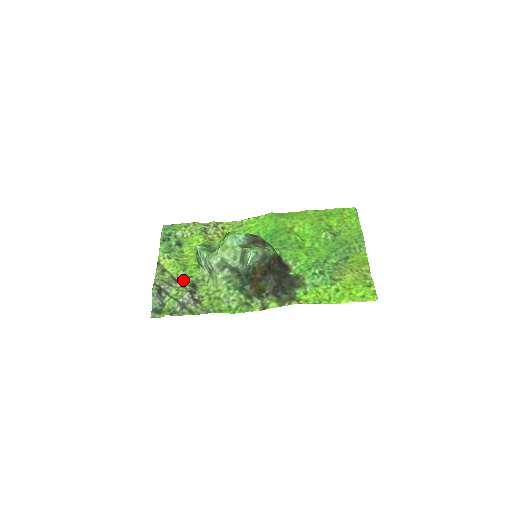
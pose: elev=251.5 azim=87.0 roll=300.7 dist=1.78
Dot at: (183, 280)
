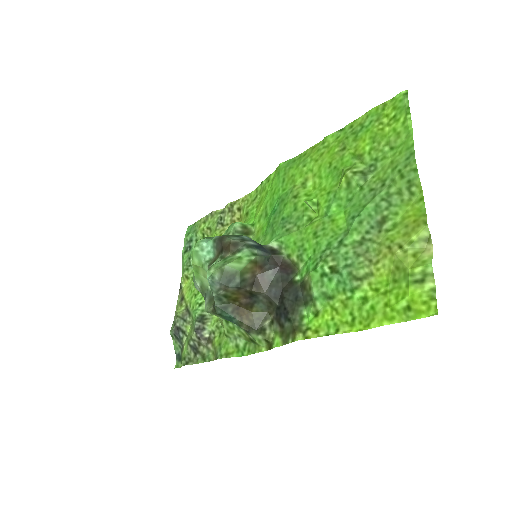
Dot at: (192, 312)
